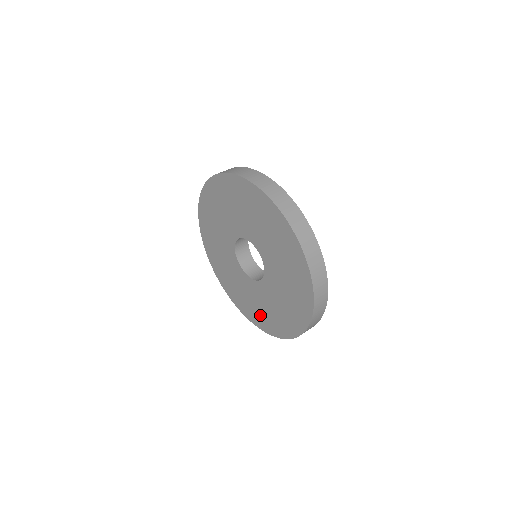
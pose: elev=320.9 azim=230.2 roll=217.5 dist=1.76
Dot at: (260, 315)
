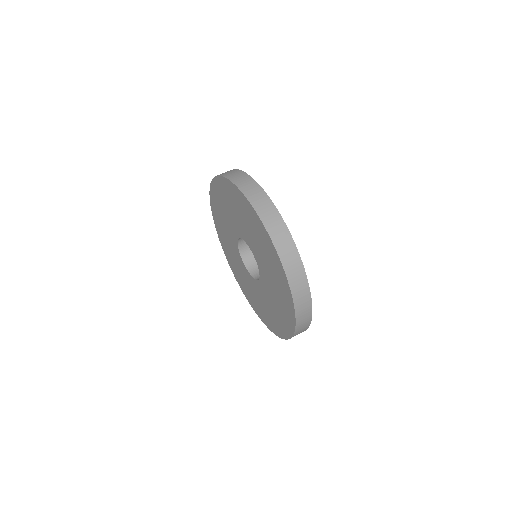
Dot at: (272, 319)
